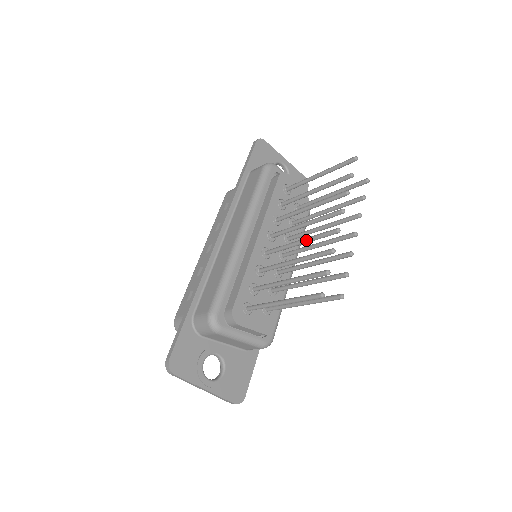
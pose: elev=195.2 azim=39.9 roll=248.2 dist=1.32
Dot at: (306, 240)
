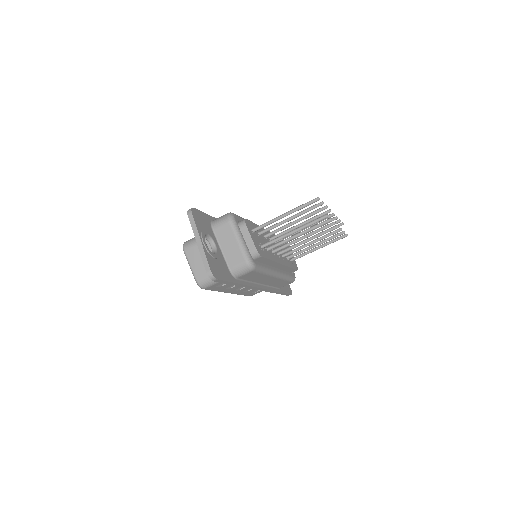
Dot at: (306, 220)
